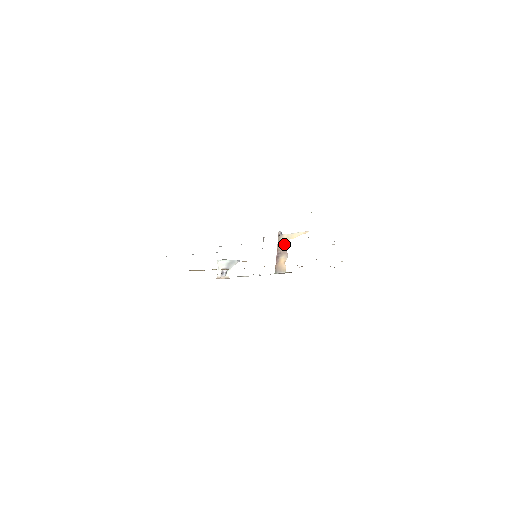
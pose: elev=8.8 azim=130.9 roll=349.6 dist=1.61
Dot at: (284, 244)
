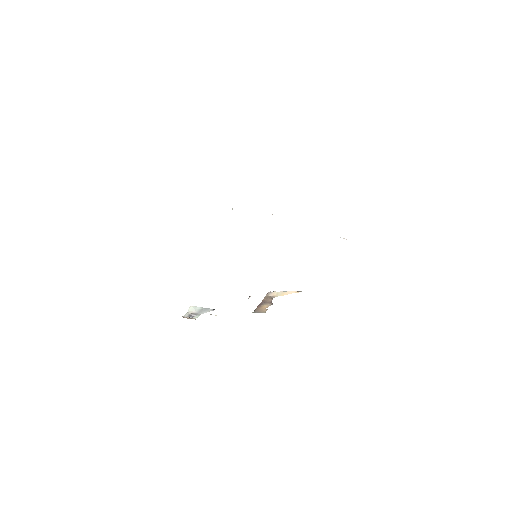
Dot at: (271, 298)
